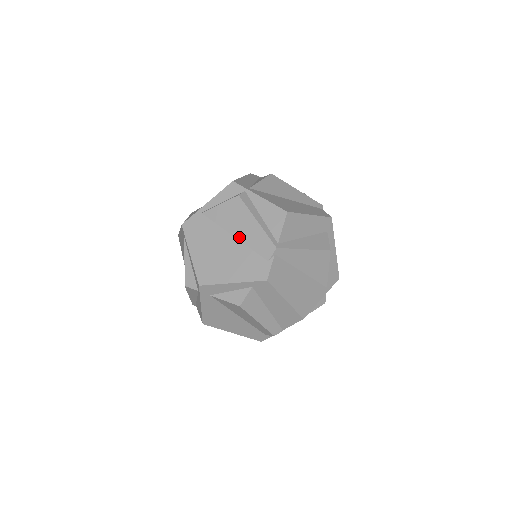
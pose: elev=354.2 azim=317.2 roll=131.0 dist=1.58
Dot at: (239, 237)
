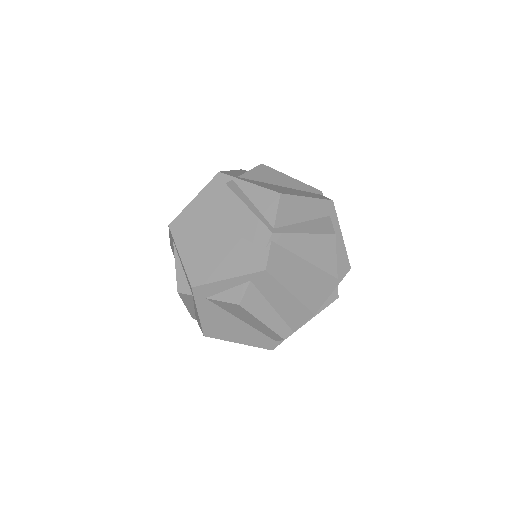
Dot at: (231, 228)
